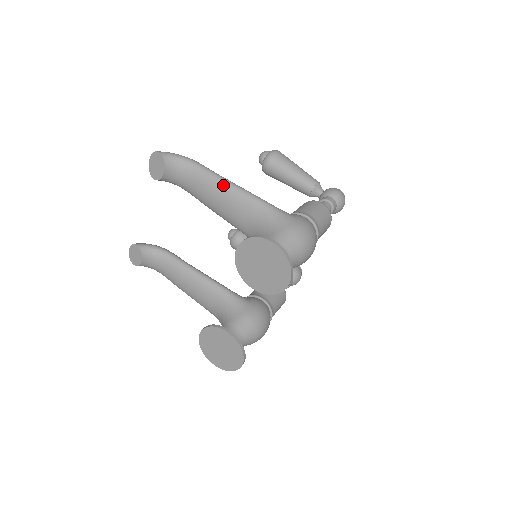
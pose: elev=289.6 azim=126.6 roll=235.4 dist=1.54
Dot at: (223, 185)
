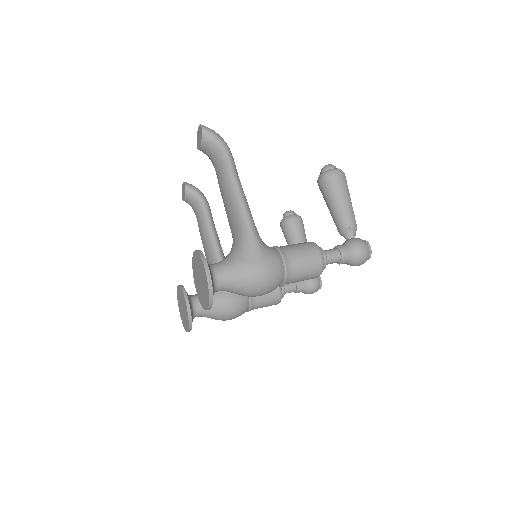
Dot at: (231, 188)
